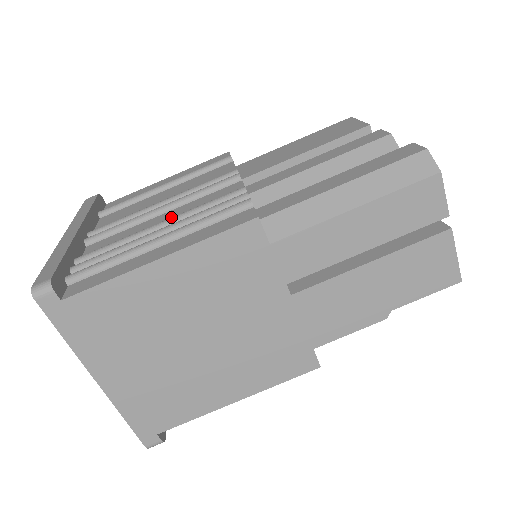
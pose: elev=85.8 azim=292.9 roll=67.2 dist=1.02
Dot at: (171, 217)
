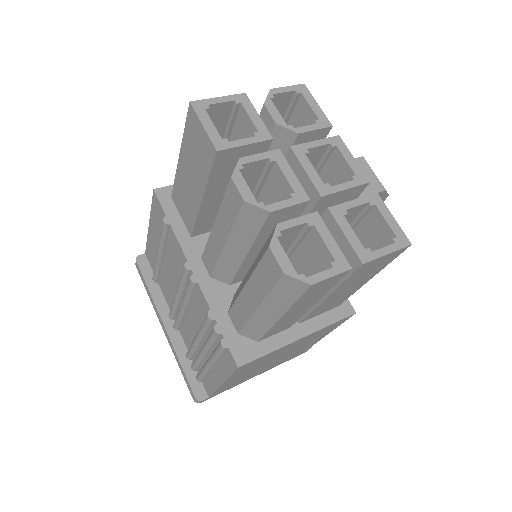
Dot at: (194, 322)
